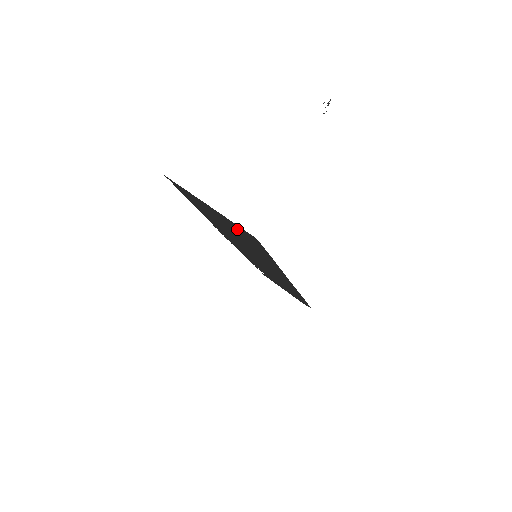
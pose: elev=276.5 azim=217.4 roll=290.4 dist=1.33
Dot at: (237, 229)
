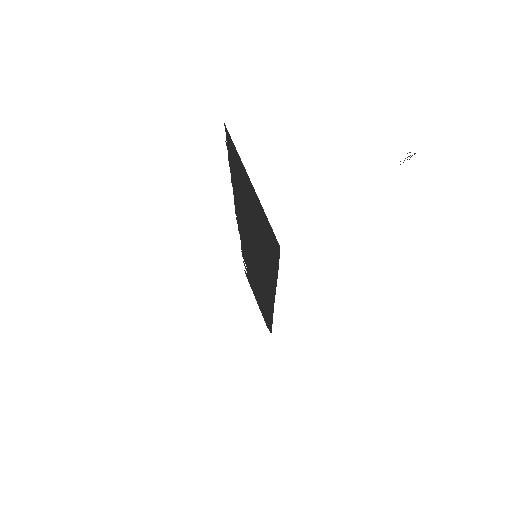
Dot at: (263, 223)
